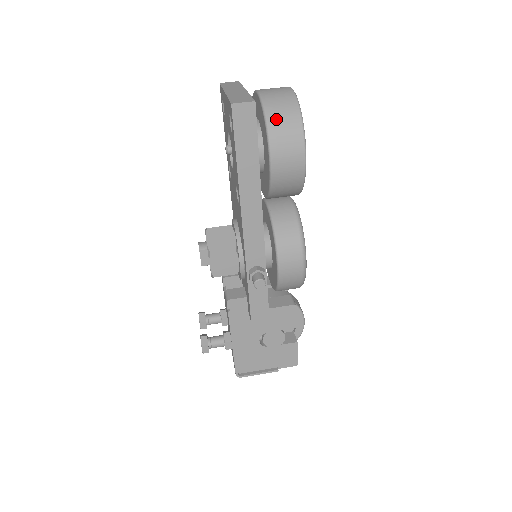
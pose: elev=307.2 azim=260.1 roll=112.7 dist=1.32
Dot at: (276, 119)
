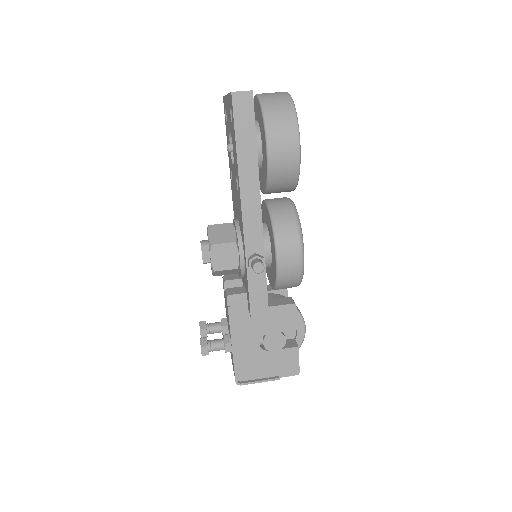
Dot at: (272, 111)
